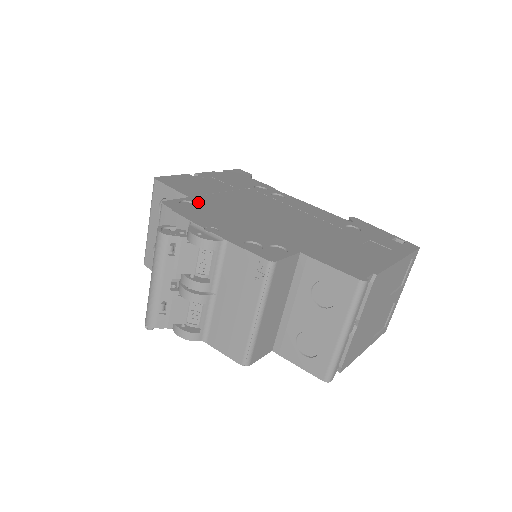
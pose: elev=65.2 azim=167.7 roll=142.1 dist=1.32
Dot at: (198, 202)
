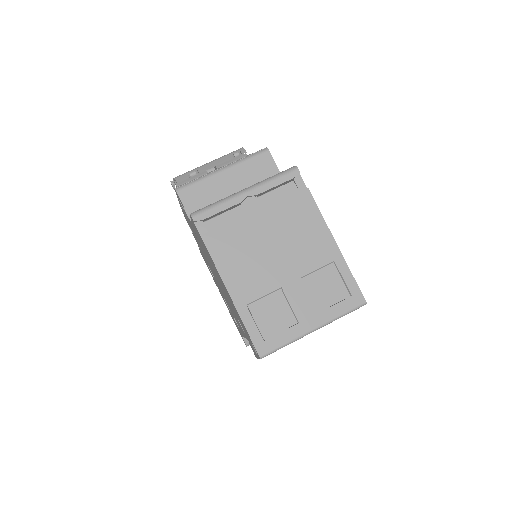
Dot at: occluded
